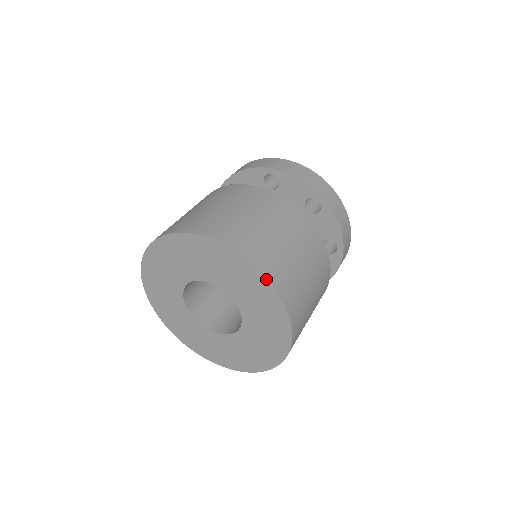
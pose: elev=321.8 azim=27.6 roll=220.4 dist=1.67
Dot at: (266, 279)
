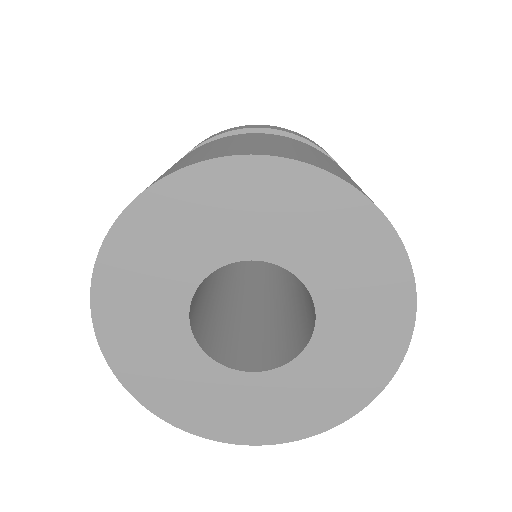
Dot at: (272, 158)
